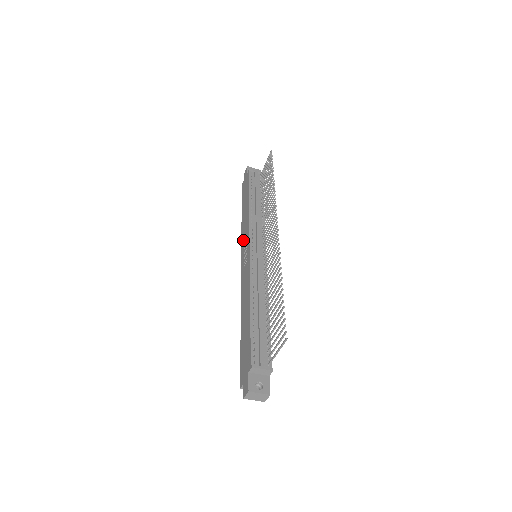
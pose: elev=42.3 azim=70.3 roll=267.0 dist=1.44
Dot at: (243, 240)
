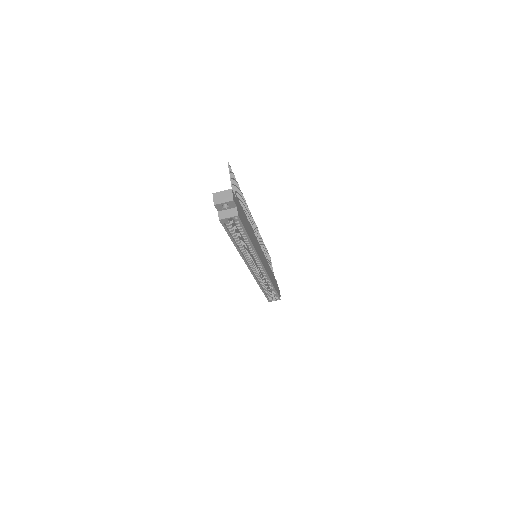
Dot at: occluded
